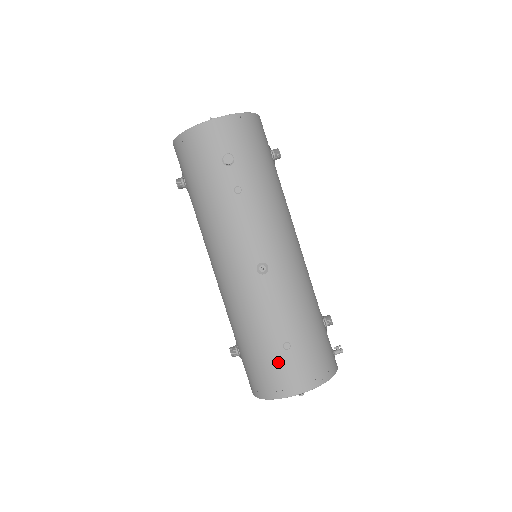
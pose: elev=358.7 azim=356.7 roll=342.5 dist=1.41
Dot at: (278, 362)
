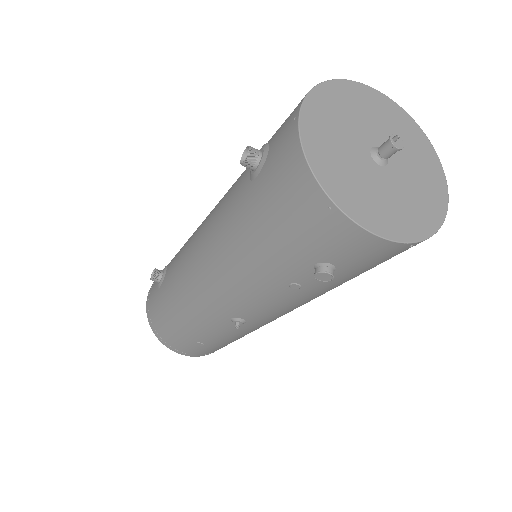
Dot at: (182, 341)
